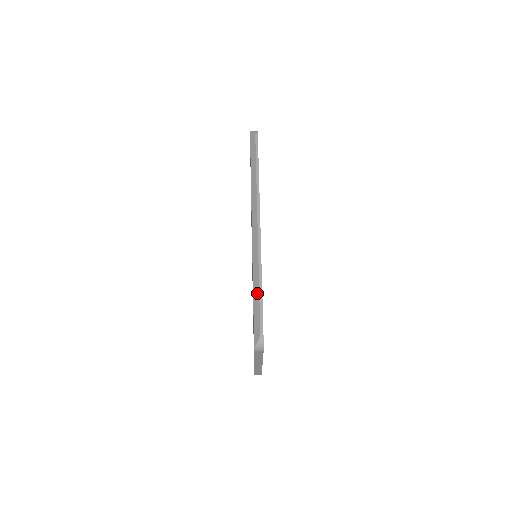
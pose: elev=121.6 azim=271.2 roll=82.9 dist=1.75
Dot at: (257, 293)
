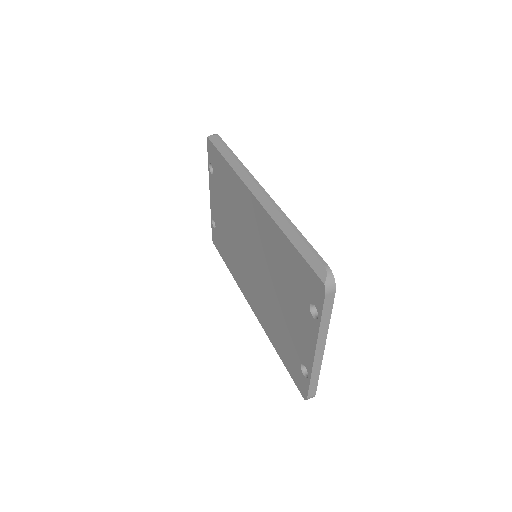
Dot at: (296, 237)
